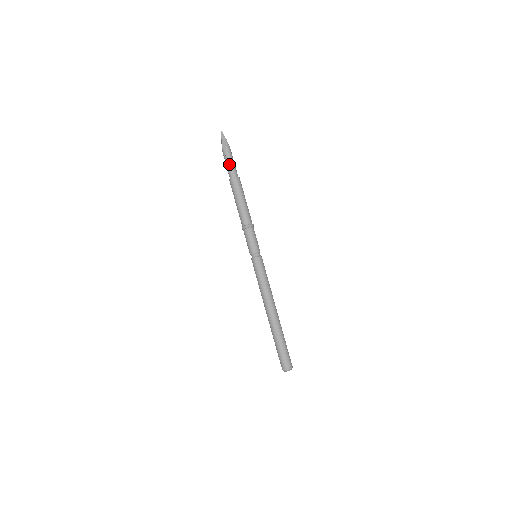
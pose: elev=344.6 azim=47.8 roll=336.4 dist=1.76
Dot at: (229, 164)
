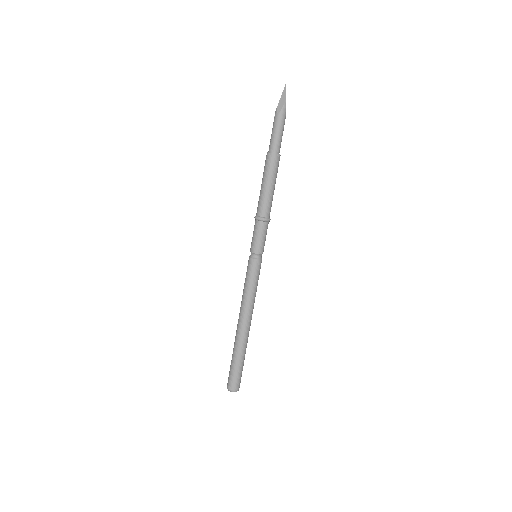
Dot at: (275, 133)
